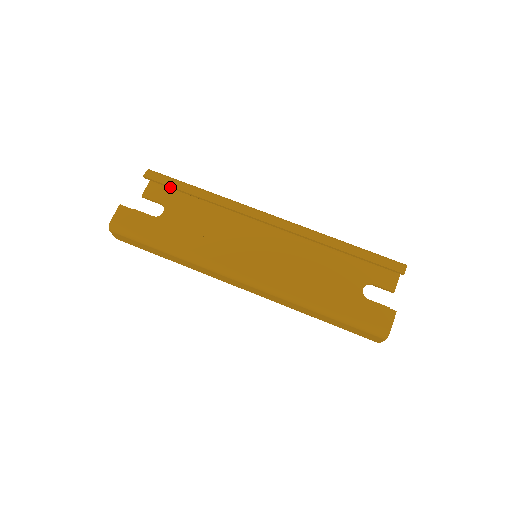
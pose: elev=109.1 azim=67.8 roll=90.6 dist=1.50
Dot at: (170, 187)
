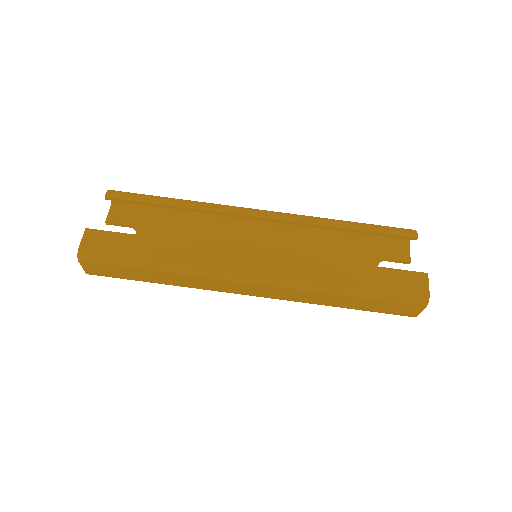
Dot at: (139, 203)
